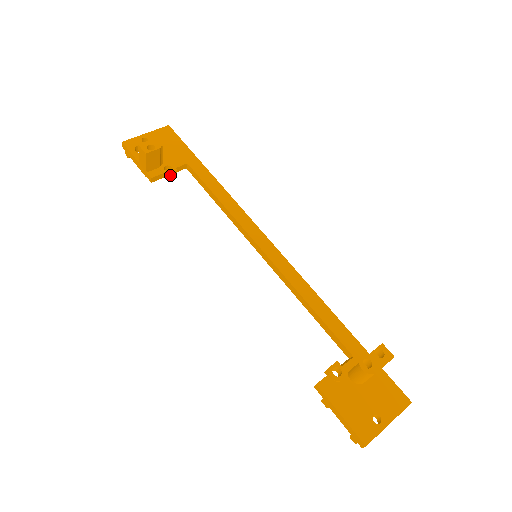
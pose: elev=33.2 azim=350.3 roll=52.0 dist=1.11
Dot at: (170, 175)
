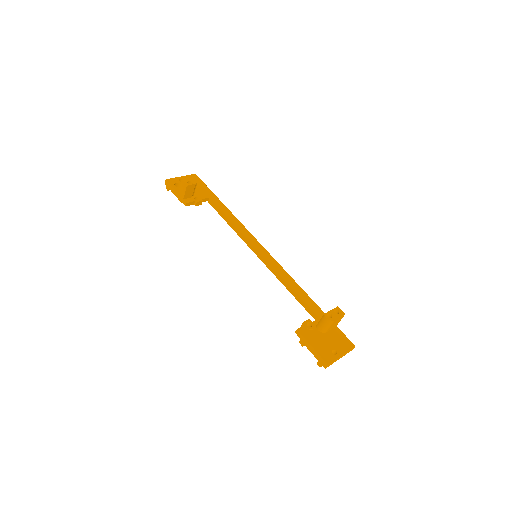
Dot at: (198, 203)
